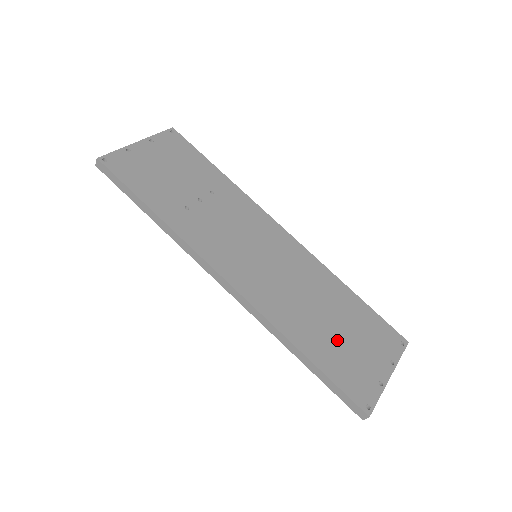
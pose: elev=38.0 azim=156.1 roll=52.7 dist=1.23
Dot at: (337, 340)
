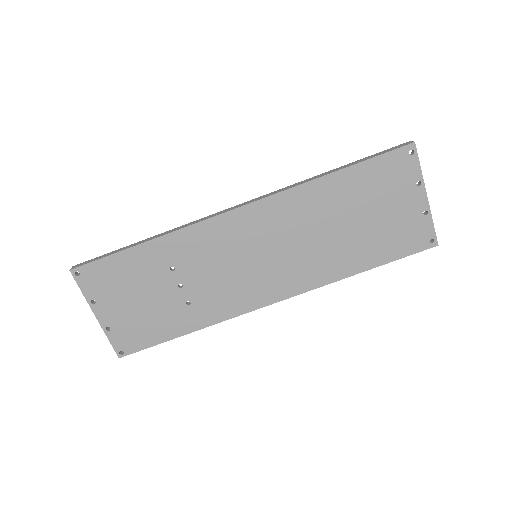
Dot at: (370, 230)
